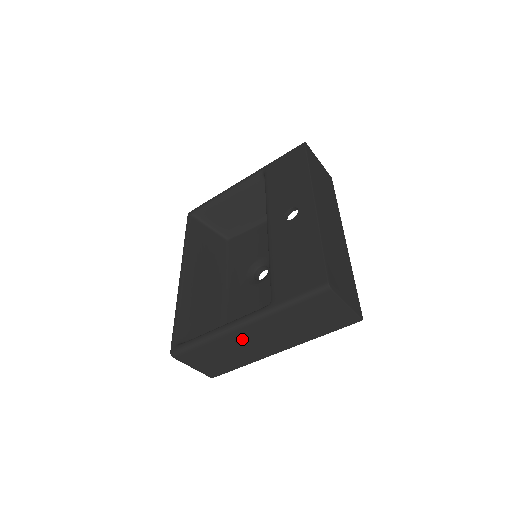
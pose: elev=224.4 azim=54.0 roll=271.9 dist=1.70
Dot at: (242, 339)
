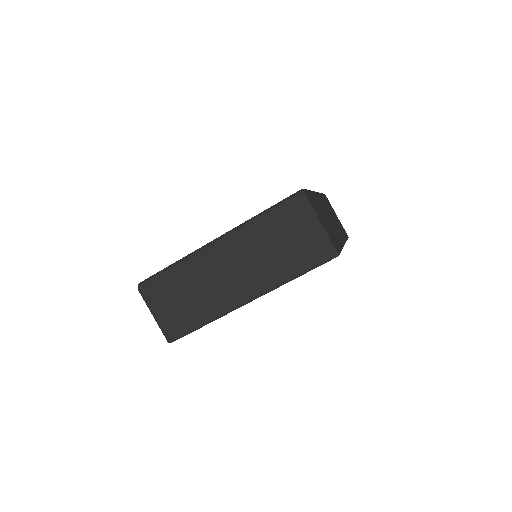
Dot at: (211, 267)
